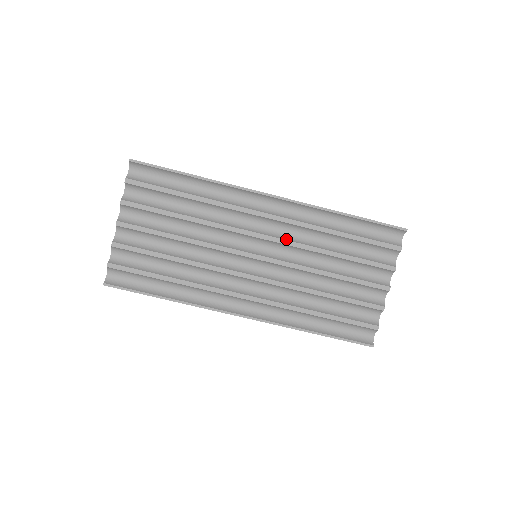
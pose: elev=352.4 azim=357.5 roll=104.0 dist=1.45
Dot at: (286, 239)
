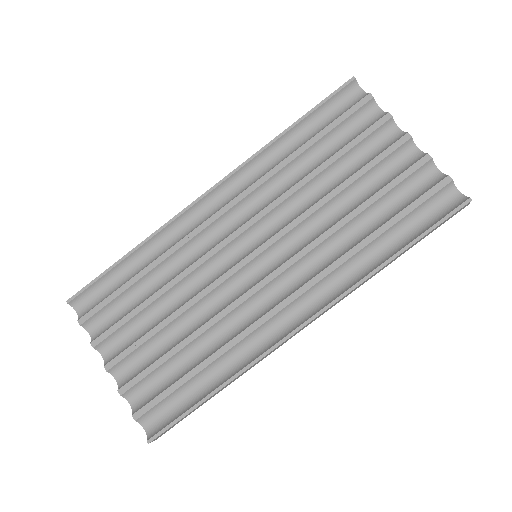
Dot at: (262, 209)
